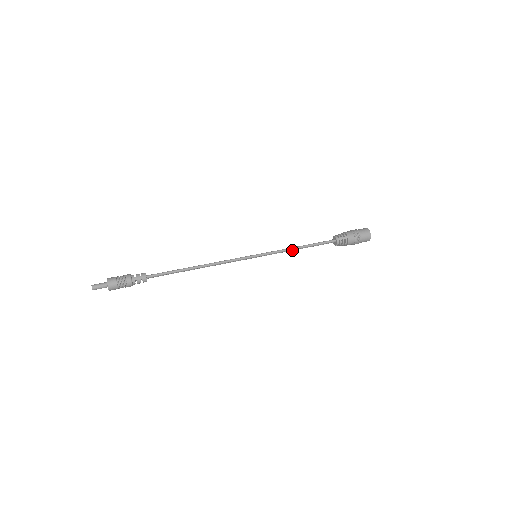
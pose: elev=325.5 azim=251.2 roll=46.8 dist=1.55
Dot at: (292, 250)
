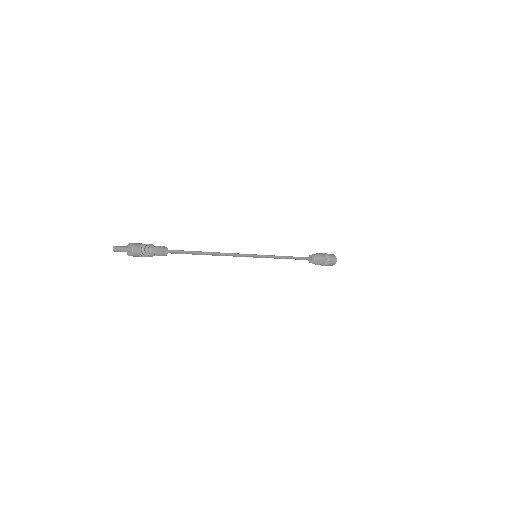
Dot at: (282, 258)
